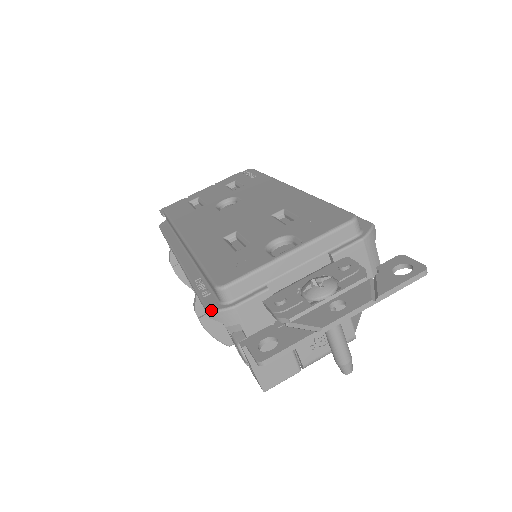
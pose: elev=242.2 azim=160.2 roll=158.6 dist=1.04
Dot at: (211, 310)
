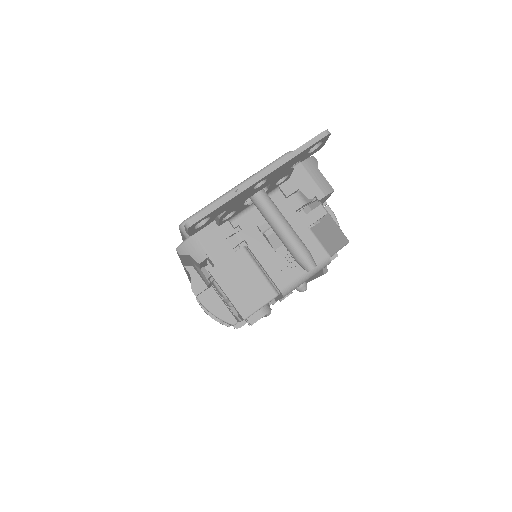
Dot at: (178, 246)
